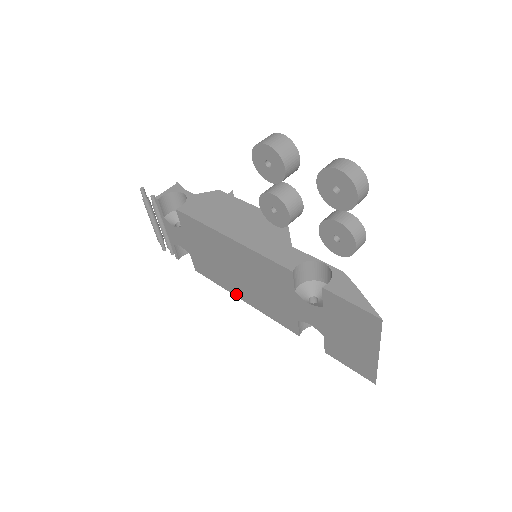
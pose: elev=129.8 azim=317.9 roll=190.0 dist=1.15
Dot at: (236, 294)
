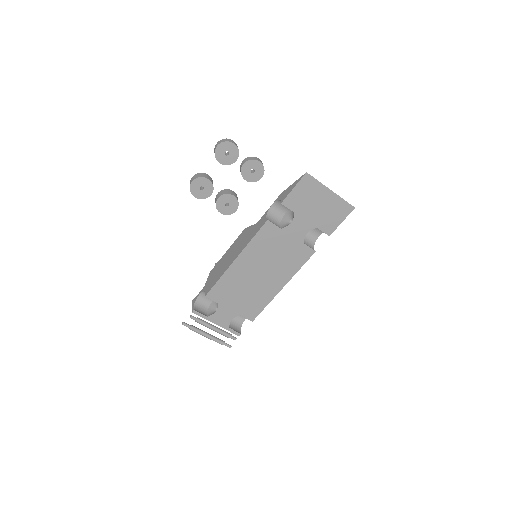
Dot at: (277, 291)
